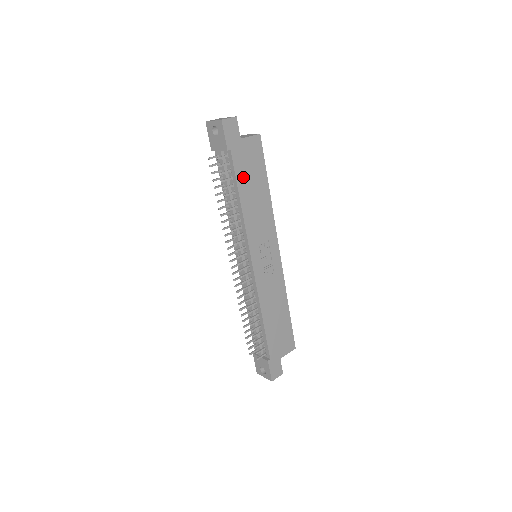
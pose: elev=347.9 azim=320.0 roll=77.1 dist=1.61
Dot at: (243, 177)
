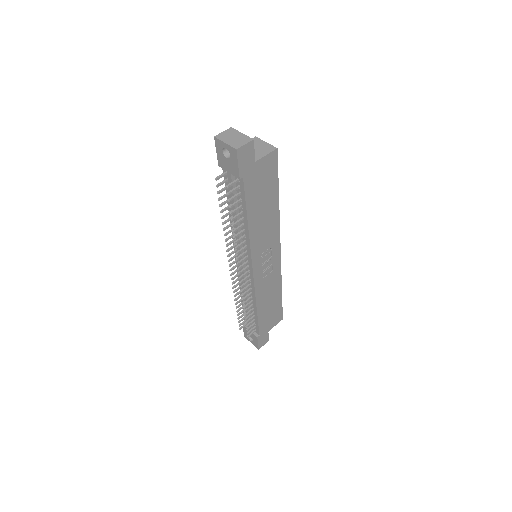
Dot at: (253, 199)
